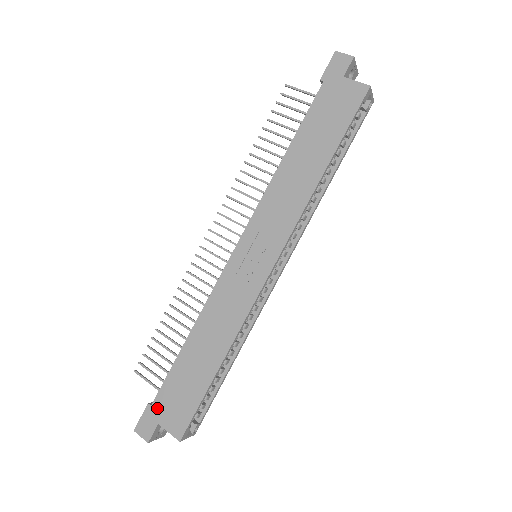
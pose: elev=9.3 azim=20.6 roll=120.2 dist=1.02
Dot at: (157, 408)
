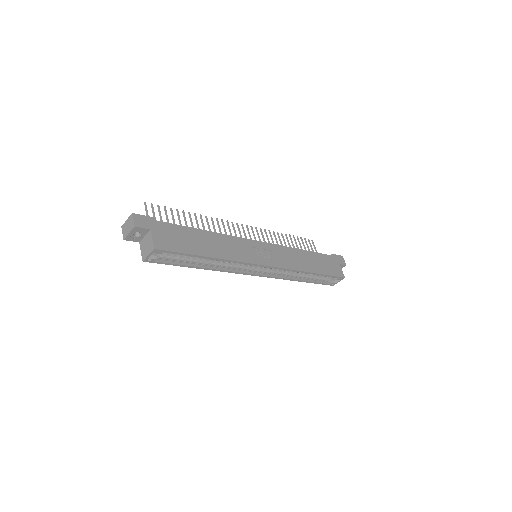
Dot at: (158, 225)
